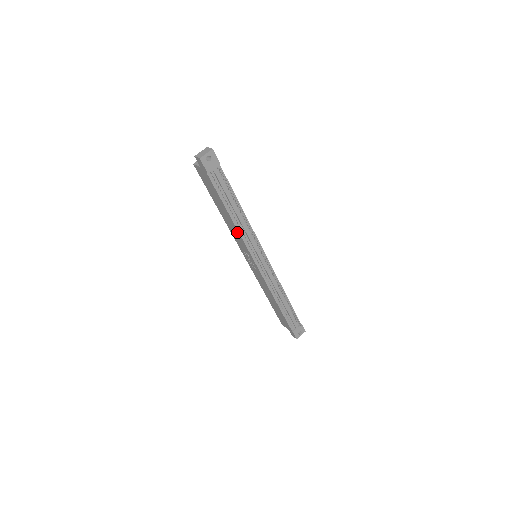
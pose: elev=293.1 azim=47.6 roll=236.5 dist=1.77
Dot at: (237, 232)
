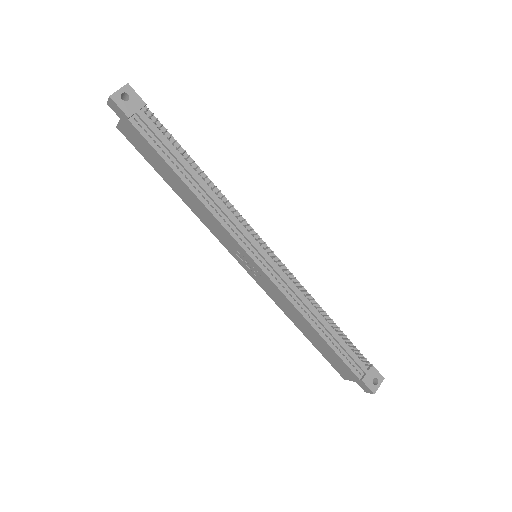
Dot at: (208, 213)
